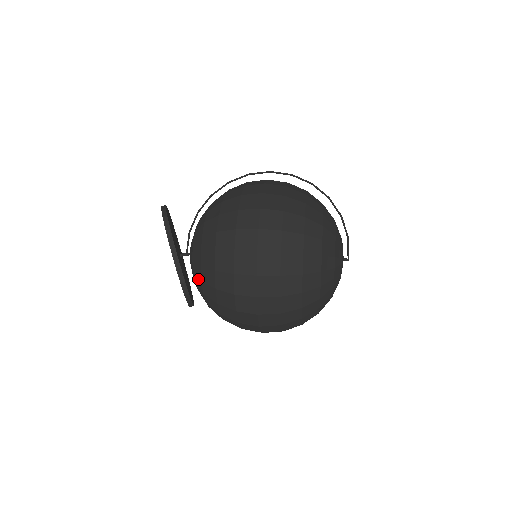
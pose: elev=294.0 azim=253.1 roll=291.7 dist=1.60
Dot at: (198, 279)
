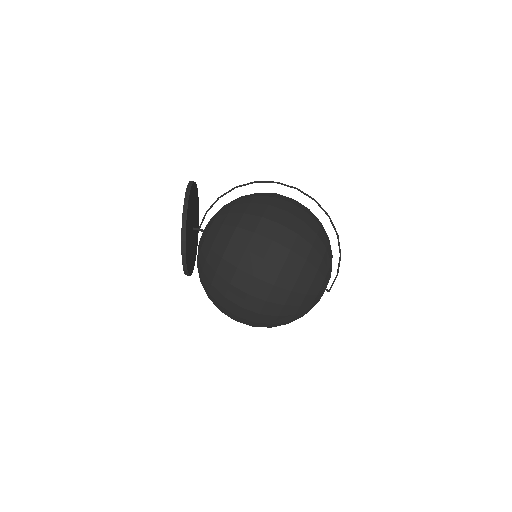
Dot at: (199, 271)
